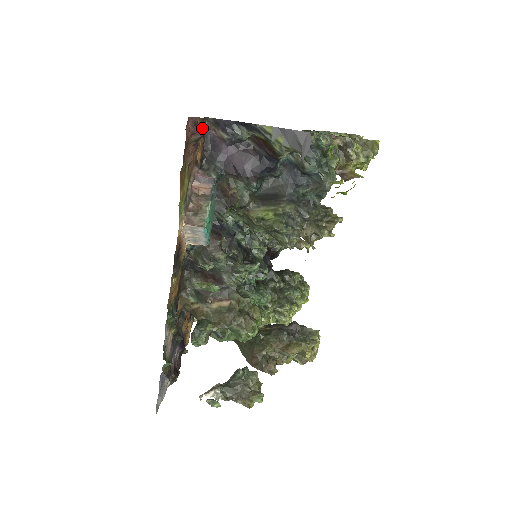
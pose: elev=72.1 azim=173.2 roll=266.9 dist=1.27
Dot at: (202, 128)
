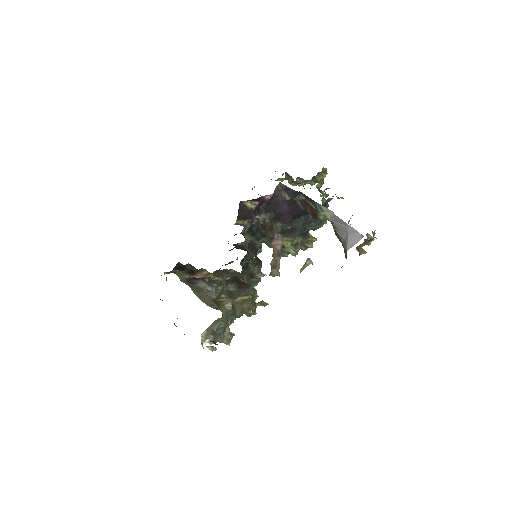
Dot at: (307, 223)
